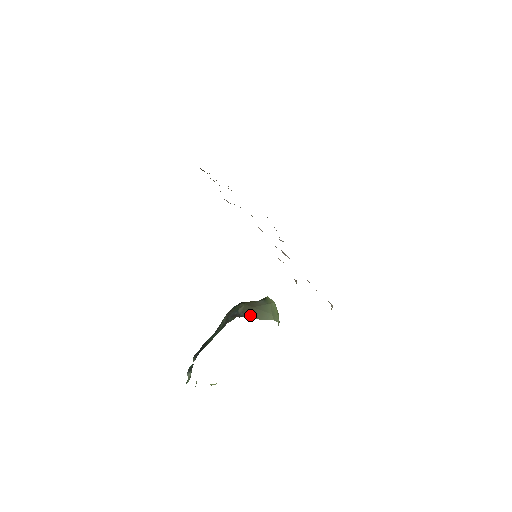
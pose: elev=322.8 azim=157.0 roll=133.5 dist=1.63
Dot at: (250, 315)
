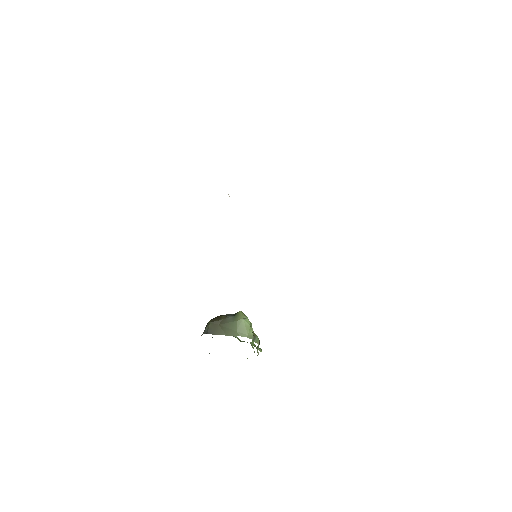
Dot at: (216, 332)
